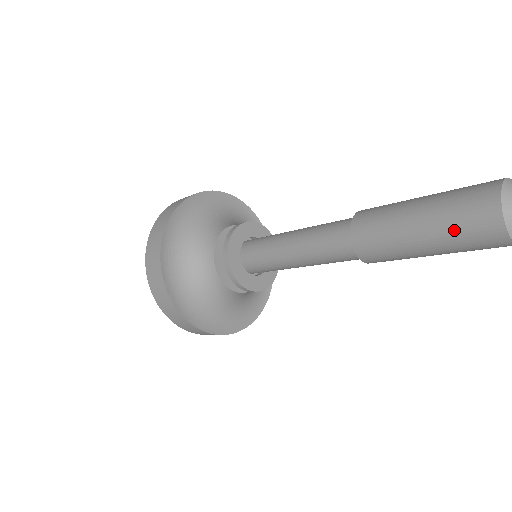
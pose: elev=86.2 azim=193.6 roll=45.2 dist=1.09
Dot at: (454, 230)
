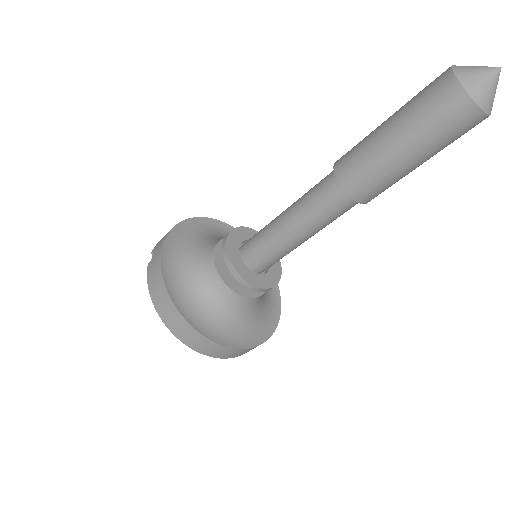
Dot at: (442, 139)
